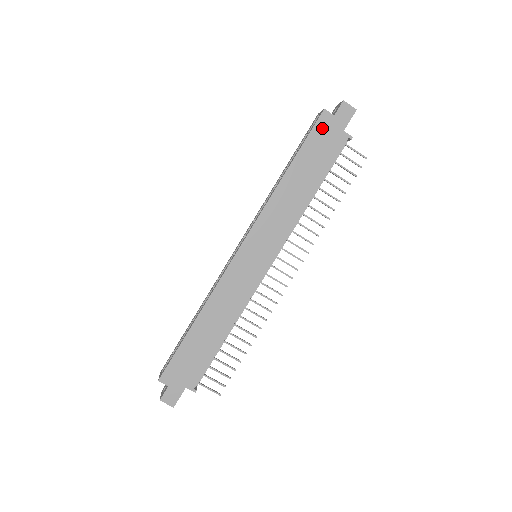
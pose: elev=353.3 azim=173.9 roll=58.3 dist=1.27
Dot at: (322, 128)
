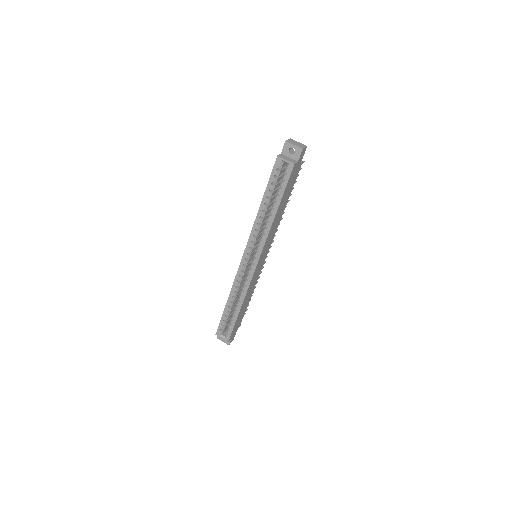
Dot at: (292, 175)
